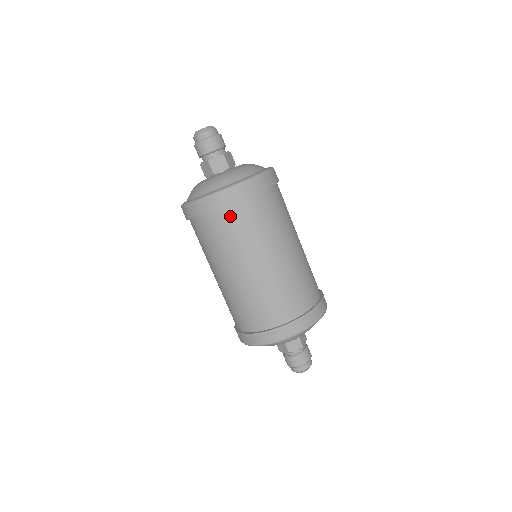
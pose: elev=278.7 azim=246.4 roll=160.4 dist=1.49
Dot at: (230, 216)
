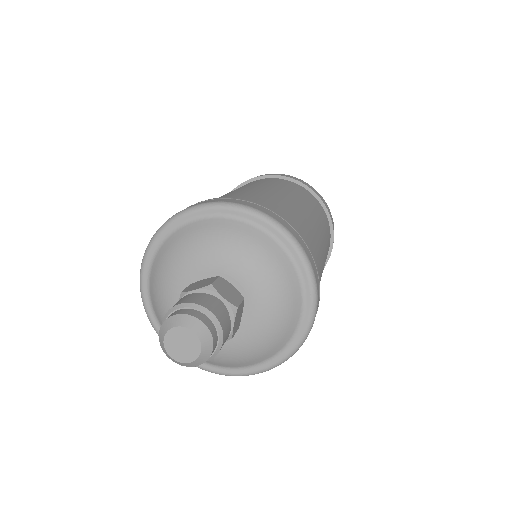
Dot at: occluded
